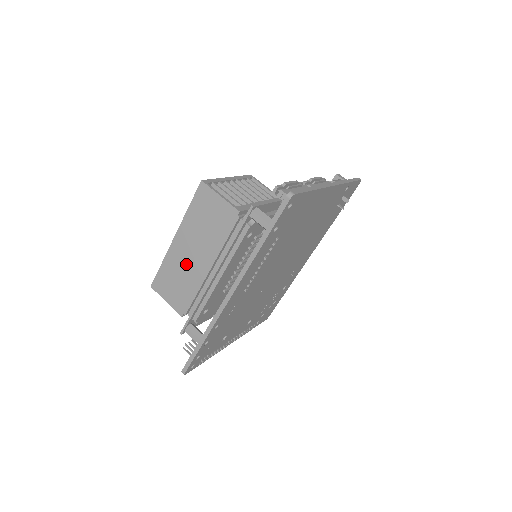
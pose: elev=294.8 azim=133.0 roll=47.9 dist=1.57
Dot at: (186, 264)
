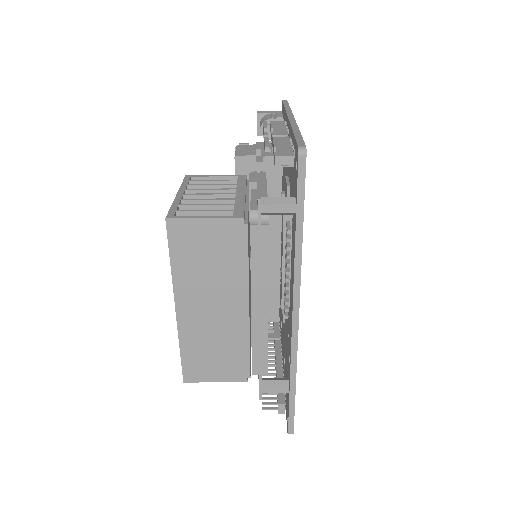
Dot at: (213, 326)
